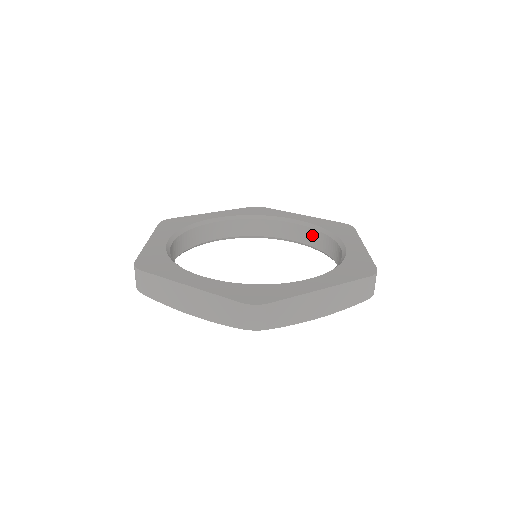
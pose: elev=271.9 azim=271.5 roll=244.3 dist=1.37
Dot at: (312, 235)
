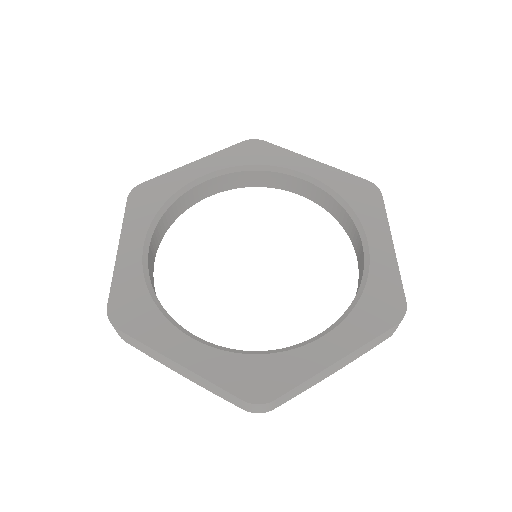
Dot at: (326, 199)
